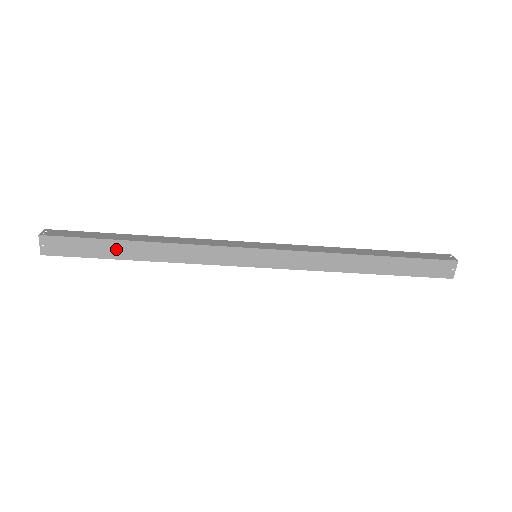
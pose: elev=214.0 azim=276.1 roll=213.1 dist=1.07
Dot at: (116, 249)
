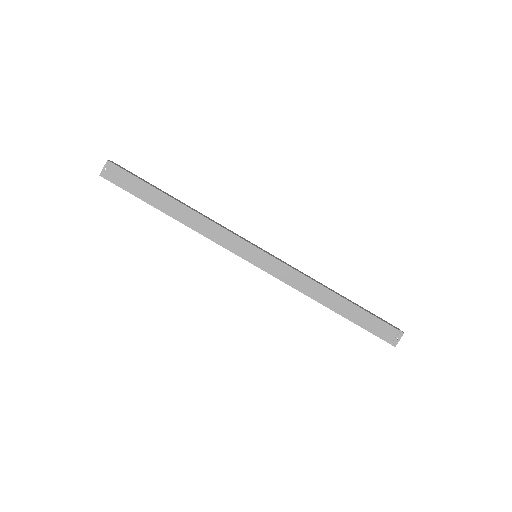
Dot at: (157, 198)
